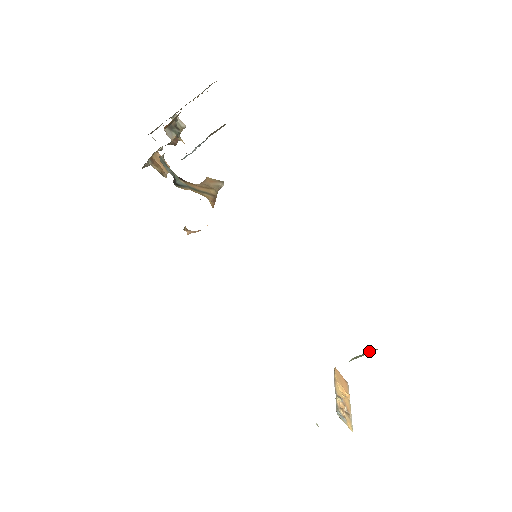
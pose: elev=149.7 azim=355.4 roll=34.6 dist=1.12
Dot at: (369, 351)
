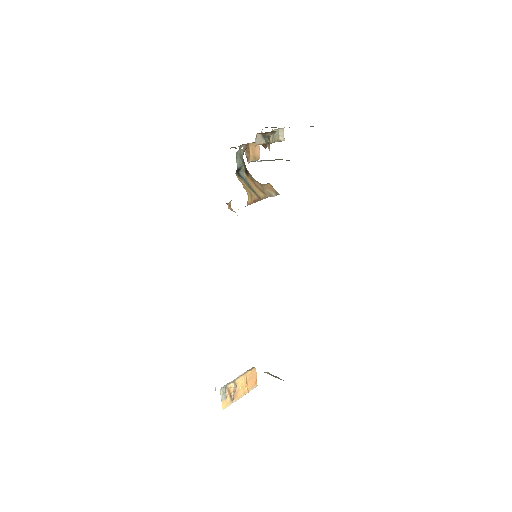
Dot at: occluded
